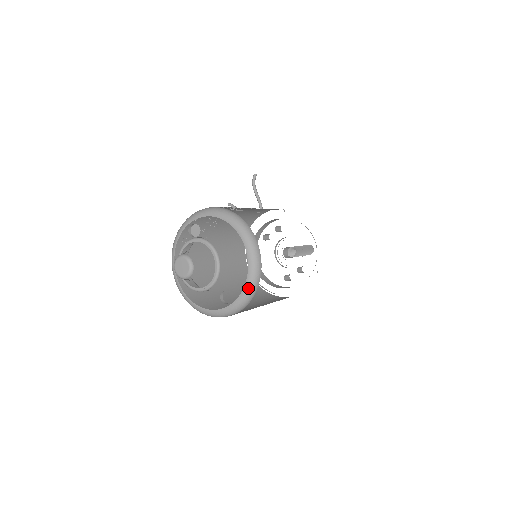
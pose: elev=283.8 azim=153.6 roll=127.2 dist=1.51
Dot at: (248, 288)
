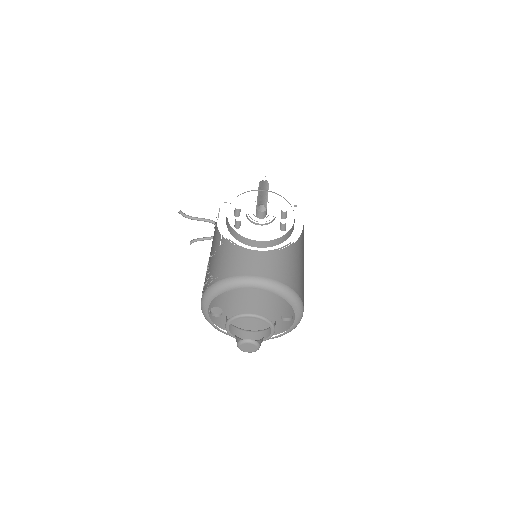
Dot at: (292, 302)
